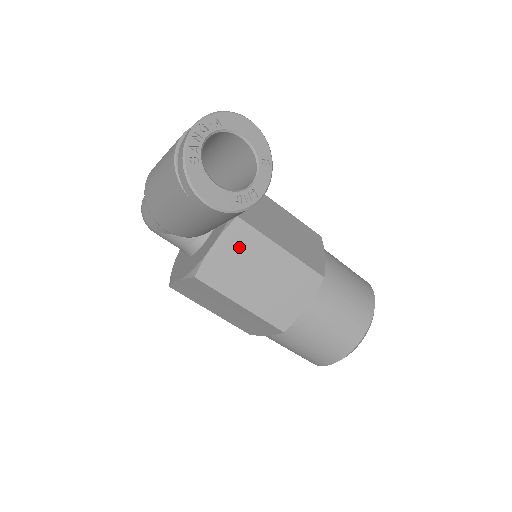
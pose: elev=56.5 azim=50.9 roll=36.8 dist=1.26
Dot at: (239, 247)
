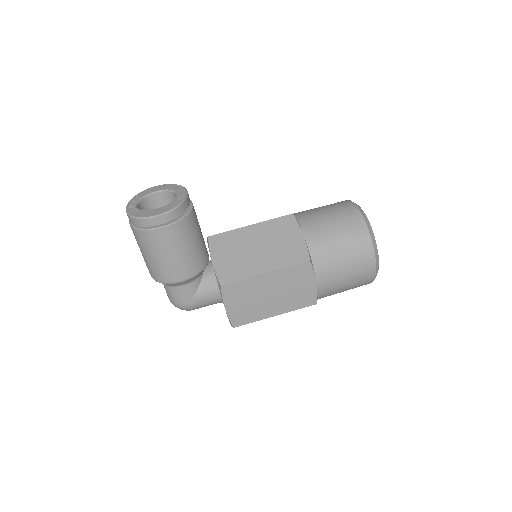
Dot at: (227, 248)
